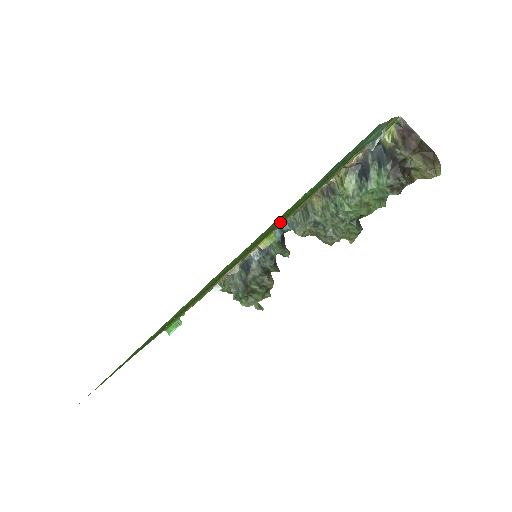
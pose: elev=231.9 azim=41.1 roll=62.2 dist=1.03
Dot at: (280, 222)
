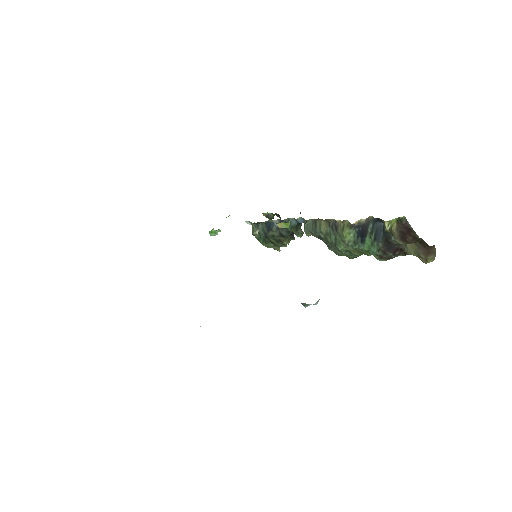
Dot at: occluded
